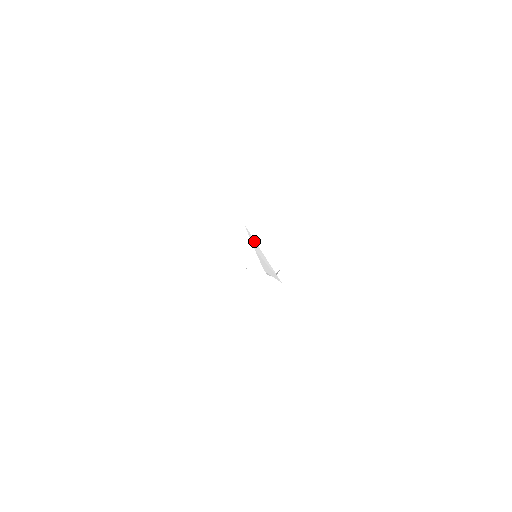
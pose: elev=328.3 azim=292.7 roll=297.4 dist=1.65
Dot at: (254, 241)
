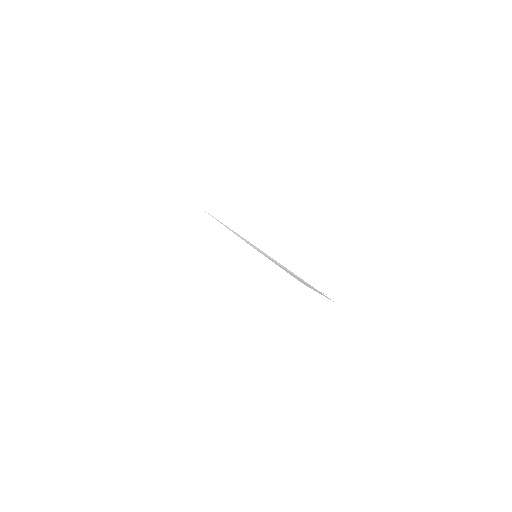
Dot at: (236, 233)
